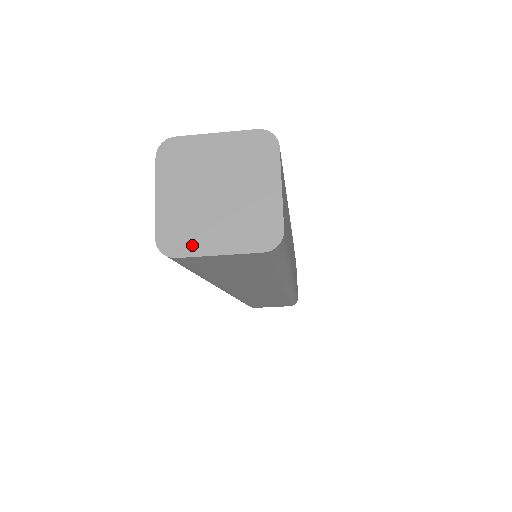
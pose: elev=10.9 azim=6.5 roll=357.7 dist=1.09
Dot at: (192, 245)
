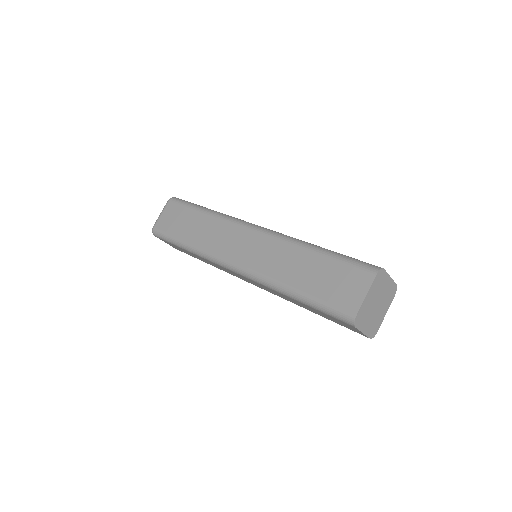
Dot at: (361, 324)
